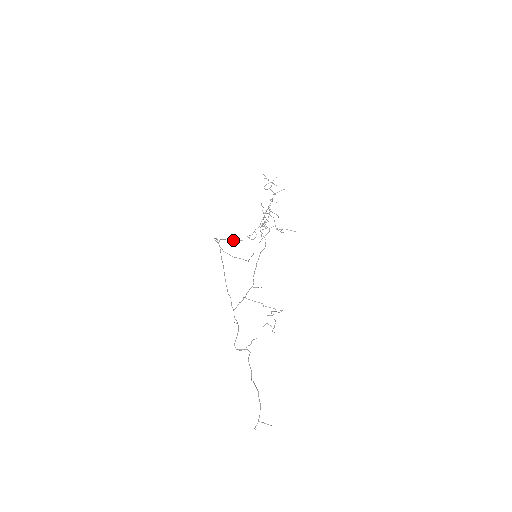
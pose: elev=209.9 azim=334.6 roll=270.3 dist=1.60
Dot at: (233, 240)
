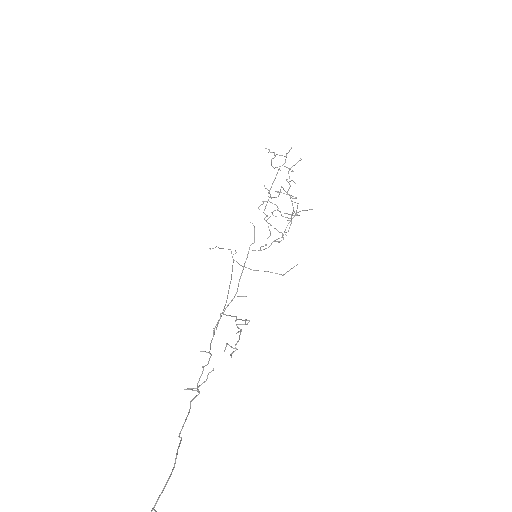
Dot at: (259, 250)
